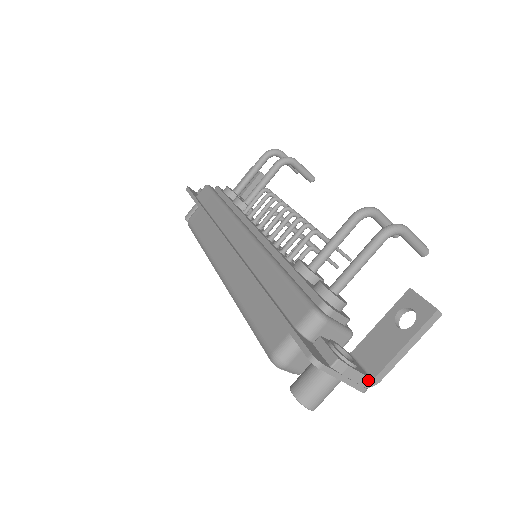
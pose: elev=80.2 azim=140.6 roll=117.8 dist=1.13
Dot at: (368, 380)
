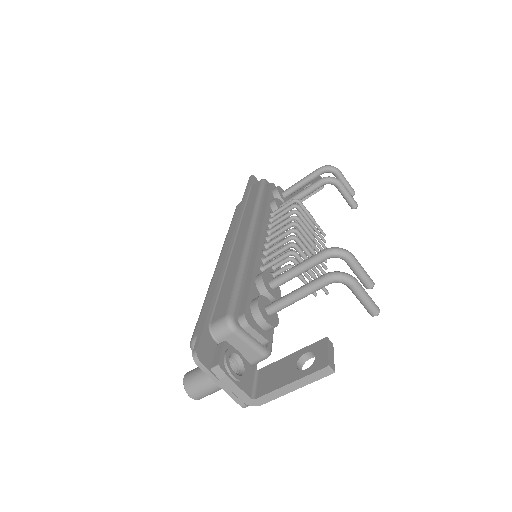
Dot at: (248, 398)
